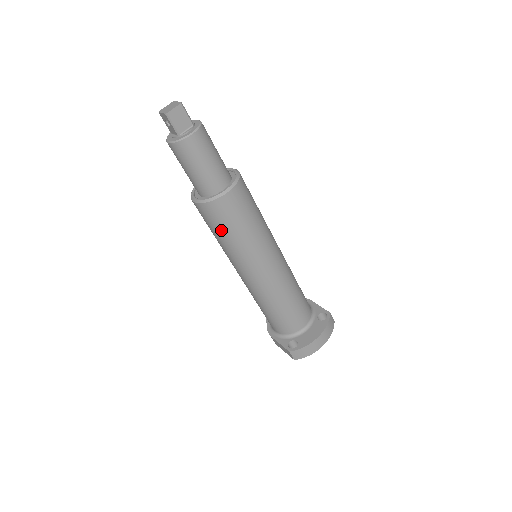
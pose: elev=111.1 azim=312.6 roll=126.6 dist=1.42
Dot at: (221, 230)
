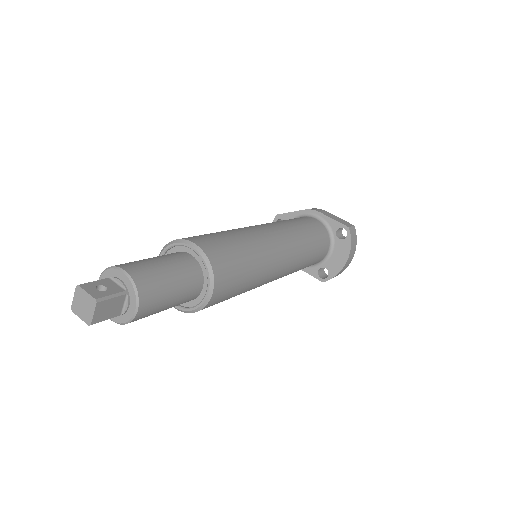
Dot at: occluded
